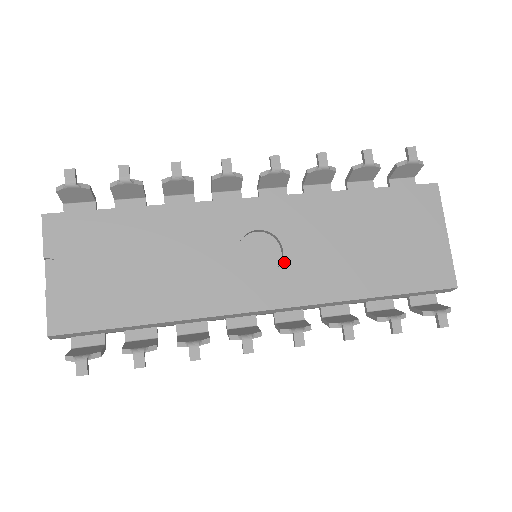
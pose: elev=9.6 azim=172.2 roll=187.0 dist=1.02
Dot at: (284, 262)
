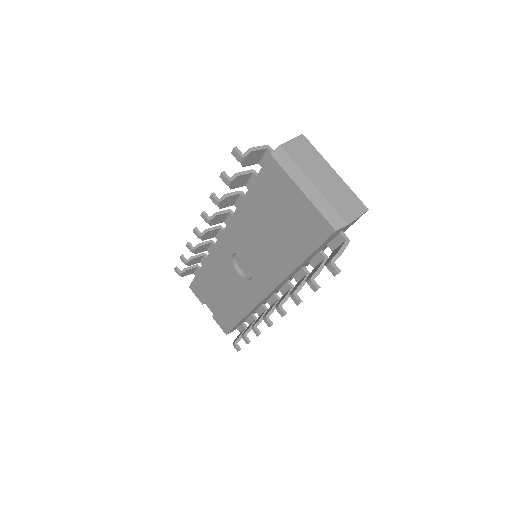
Dot at: (253, 266)
